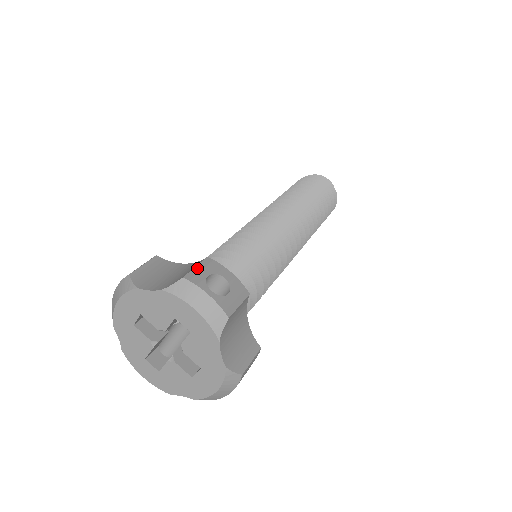
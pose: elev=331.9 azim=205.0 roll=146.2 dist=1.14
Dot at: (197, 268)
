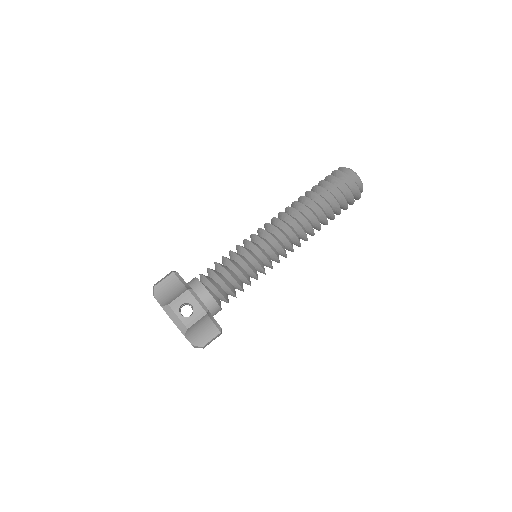
Dot at: (178, 298)
